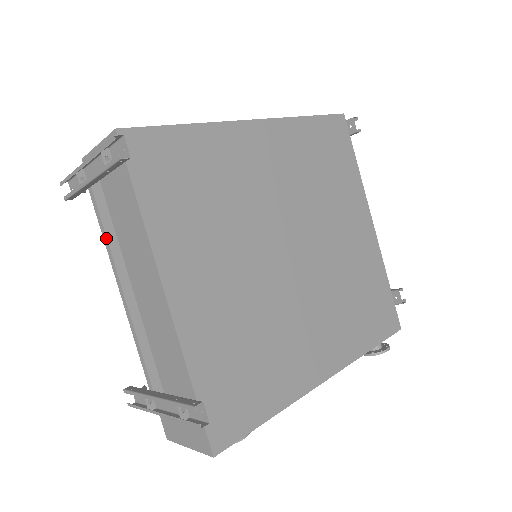
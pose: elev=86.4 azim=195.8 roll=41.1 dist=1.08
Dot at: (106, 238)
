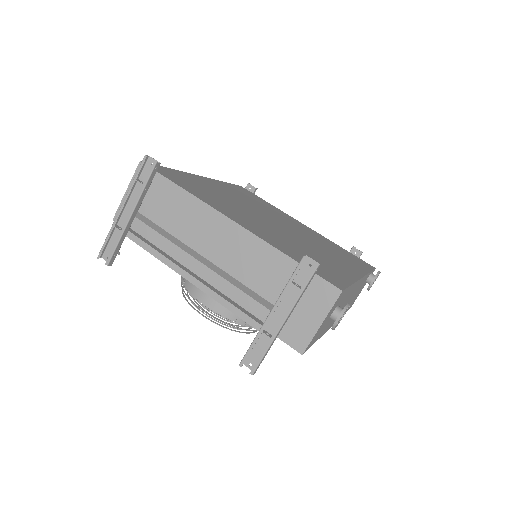
Dot at: (159, 253)
